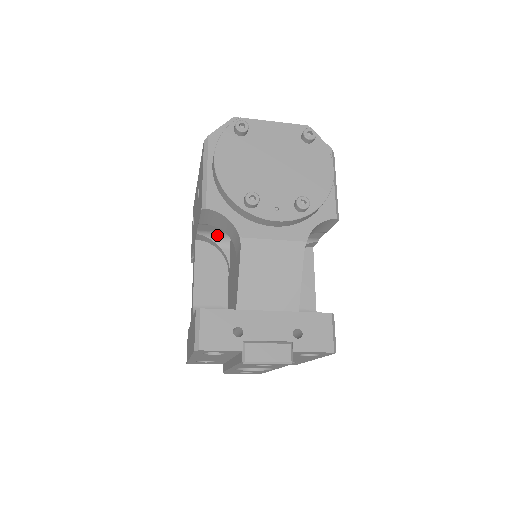
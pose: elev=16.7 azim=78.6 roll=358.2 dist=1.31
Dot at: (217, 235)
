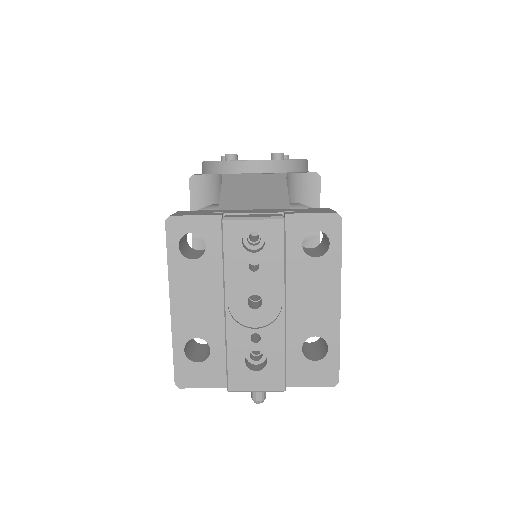
Dot at: occluded
